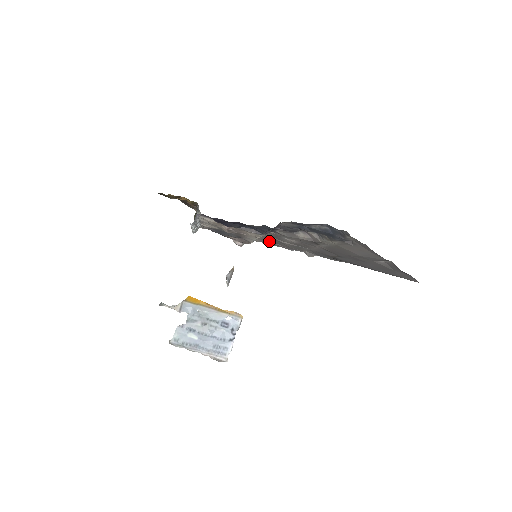
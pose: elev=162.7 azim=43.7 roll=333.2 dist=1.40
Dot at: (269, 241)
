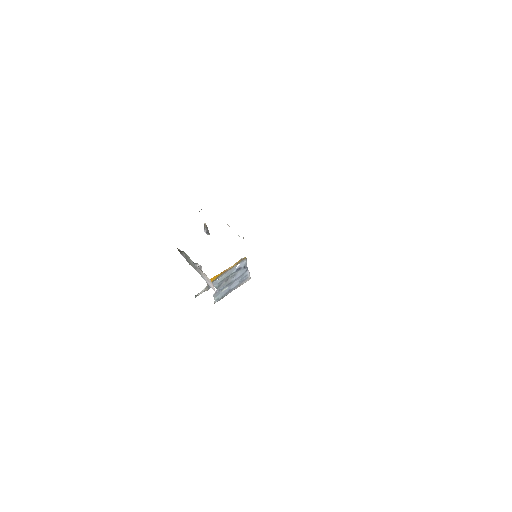
Dot at: occluded
